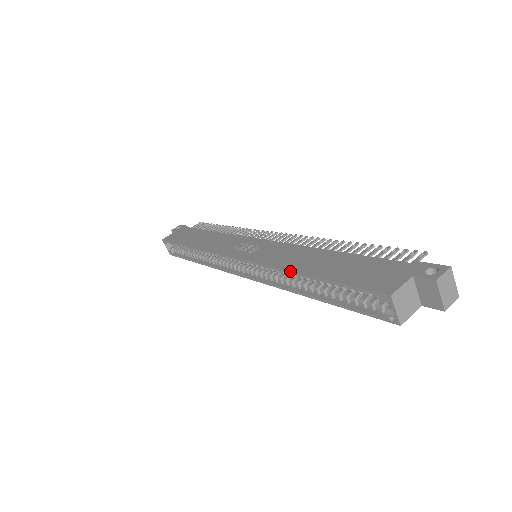
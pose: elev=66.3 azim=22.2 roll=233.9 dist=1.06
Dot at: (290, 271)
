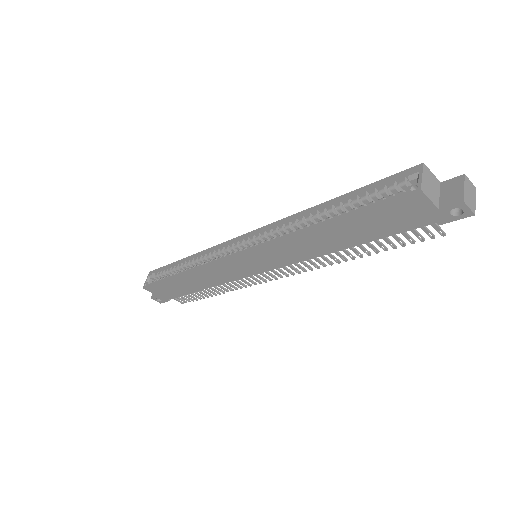
Dot at: (311, 208)
